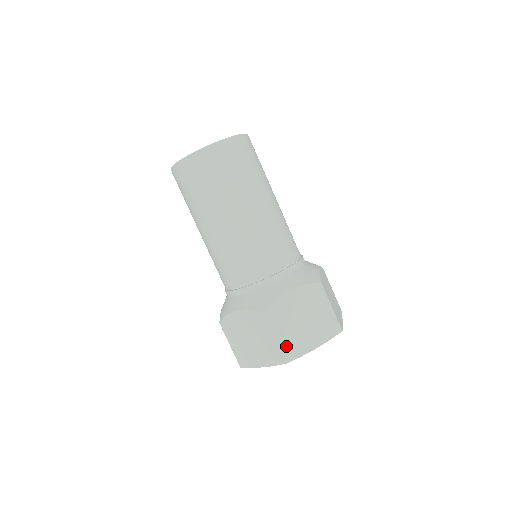
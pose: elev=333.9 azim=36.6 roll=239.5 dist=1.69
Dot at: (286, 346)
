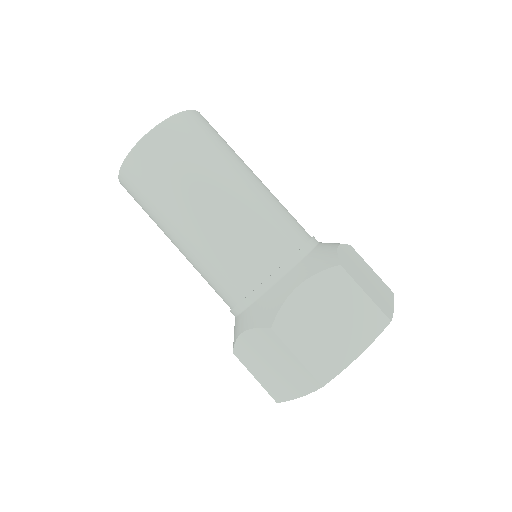
Dot at: (315, 363)
